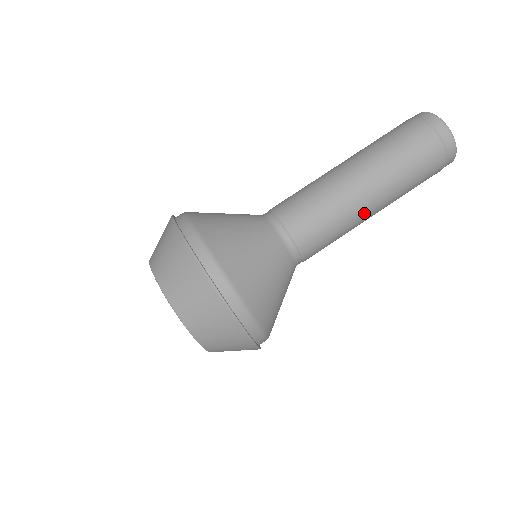
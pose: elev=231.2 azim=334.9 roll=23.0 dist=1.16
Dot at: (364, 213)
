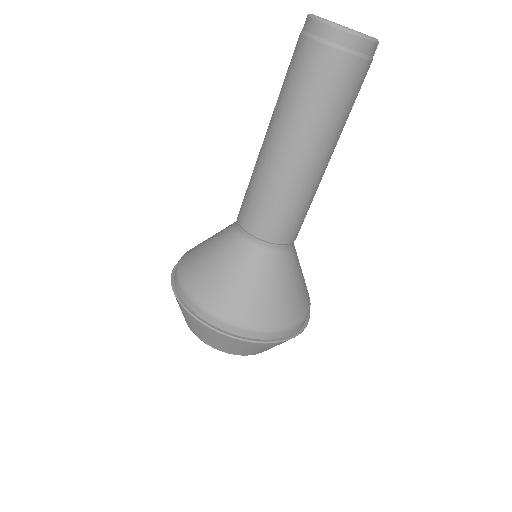
Dot at: (314, 174)
